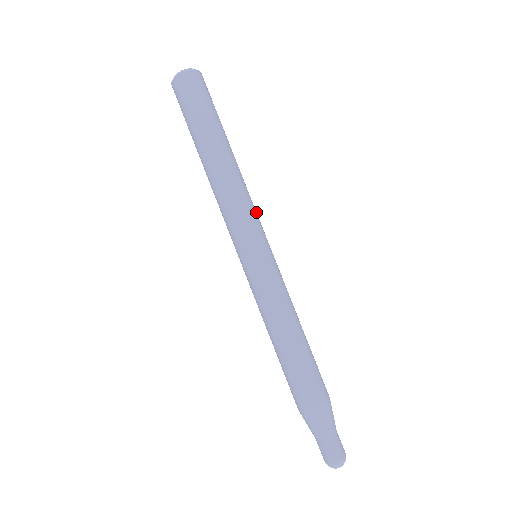
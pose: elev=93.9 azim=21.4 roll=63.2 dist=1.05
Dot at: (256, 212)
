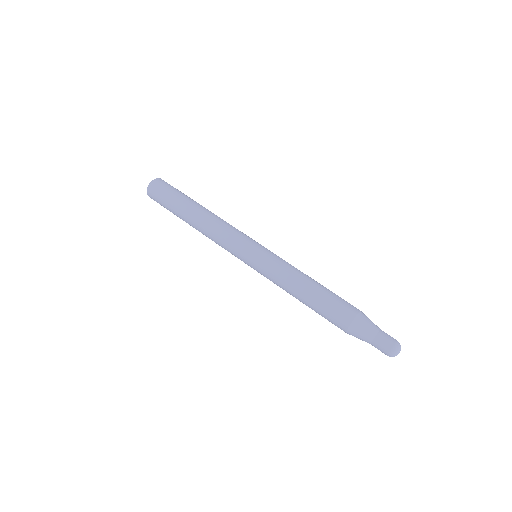
Dot at: (236, 231)
